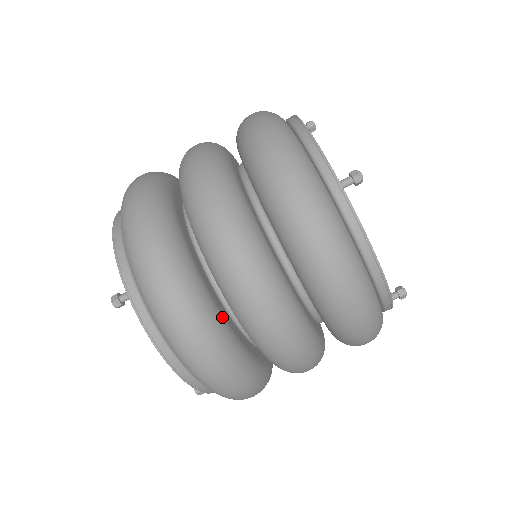
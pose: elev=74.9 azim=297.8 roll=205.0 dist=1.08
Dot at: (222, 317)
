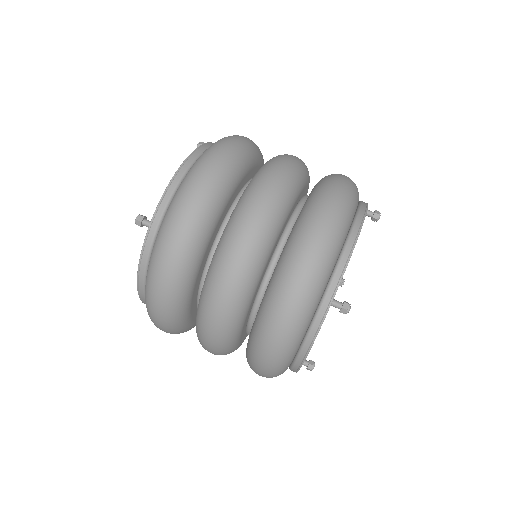
Dot at: (191, 295)
